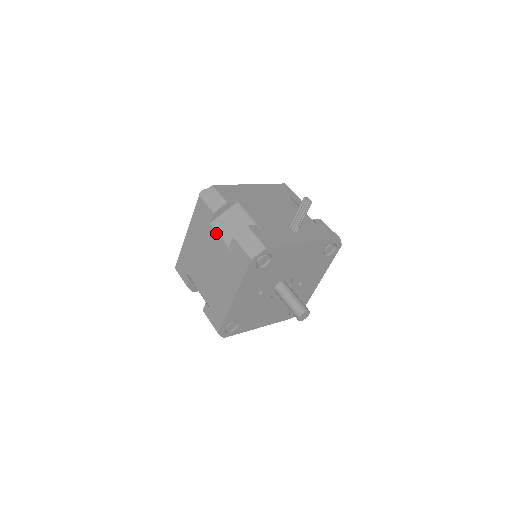
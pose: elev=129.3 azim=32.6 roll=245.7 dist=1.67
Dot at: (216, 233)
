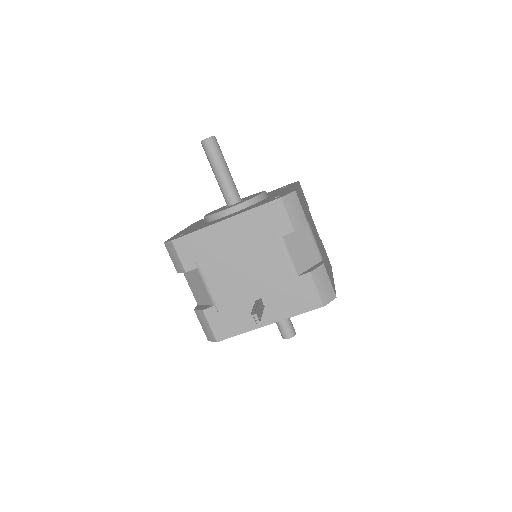
Dot at: occluded
